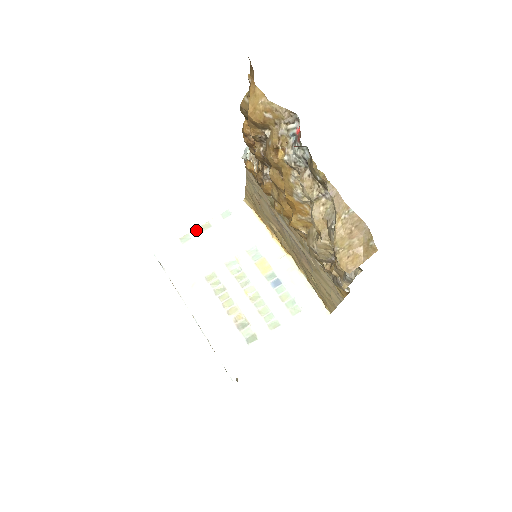
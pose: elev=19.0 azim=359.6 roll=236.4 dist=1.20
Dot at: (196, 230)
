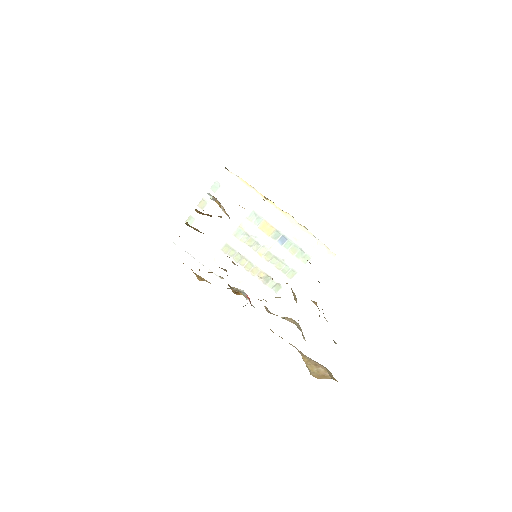
Dot at: occluded
